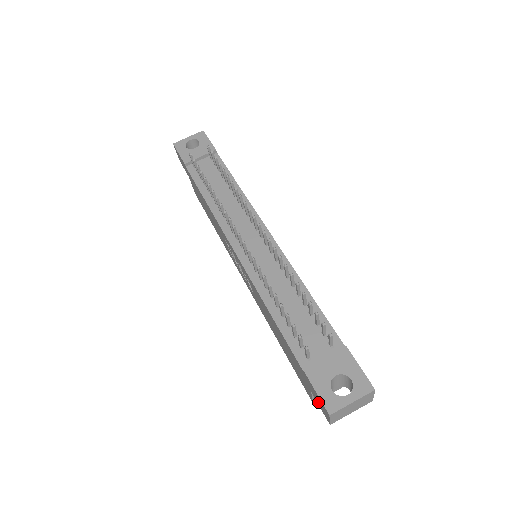
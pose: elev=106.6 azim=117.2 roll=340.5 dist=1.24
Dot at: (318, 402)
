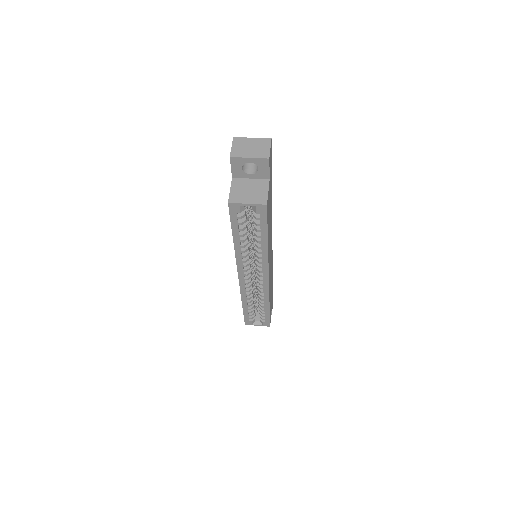
Dot at: occluded
